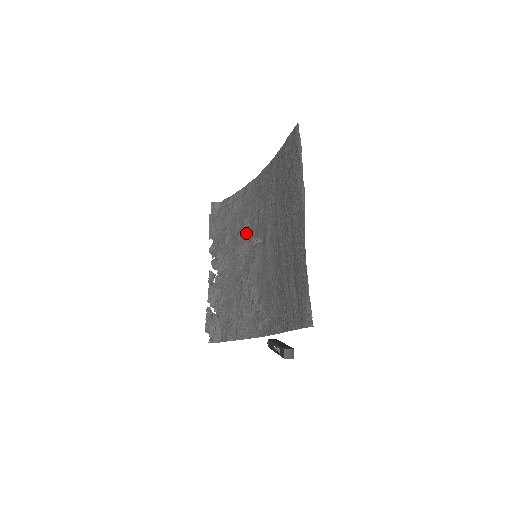
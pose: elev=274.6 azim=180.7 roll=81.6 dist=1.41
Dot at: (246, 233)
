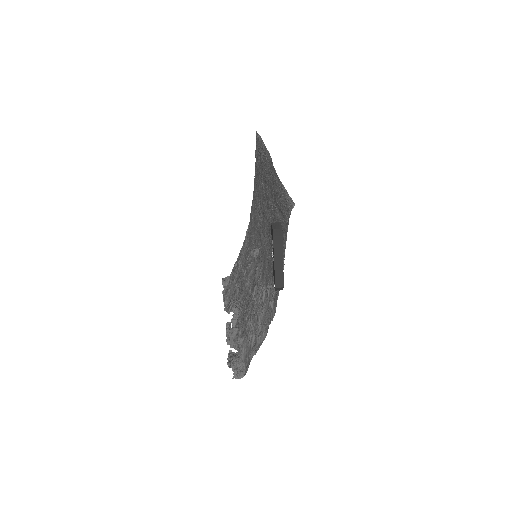
Dot at: (249, 263)
